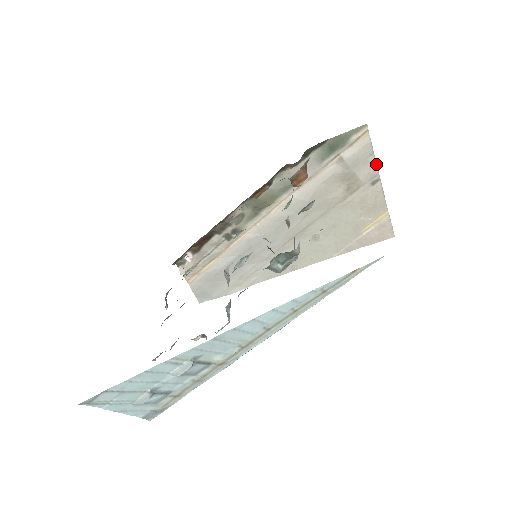
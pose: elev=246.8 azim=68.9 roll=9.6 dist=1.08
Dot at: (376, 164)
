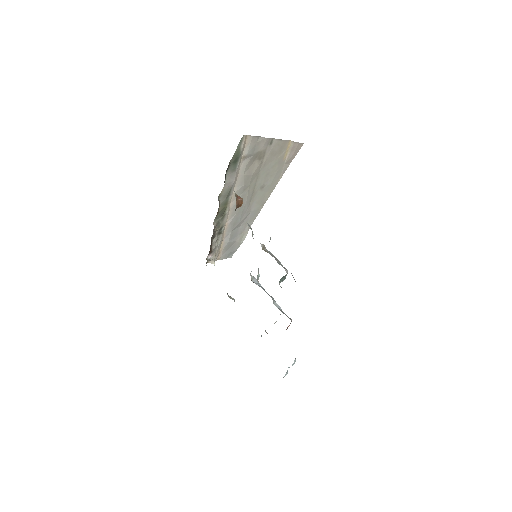
Dot at: (265, 138)
